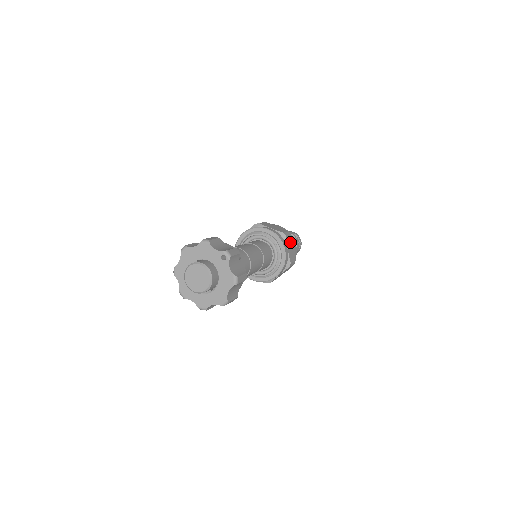
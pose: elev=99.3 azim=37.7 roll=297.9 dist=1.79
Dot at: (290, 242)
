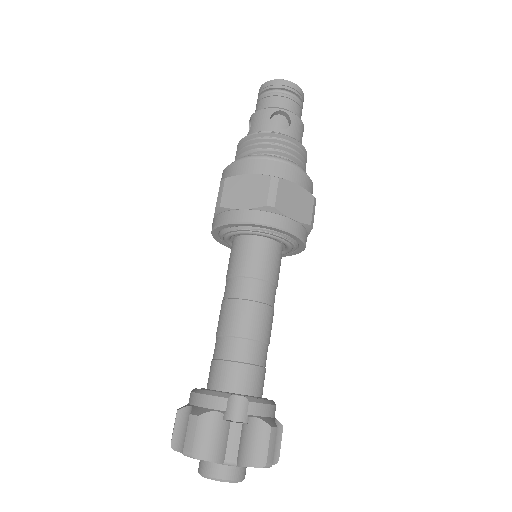
Dot at: (286, 195)
